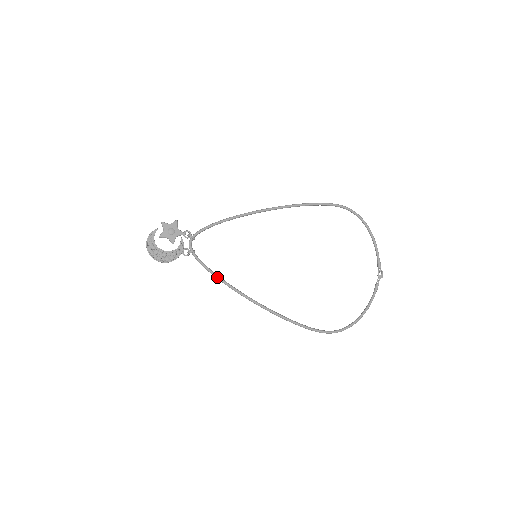
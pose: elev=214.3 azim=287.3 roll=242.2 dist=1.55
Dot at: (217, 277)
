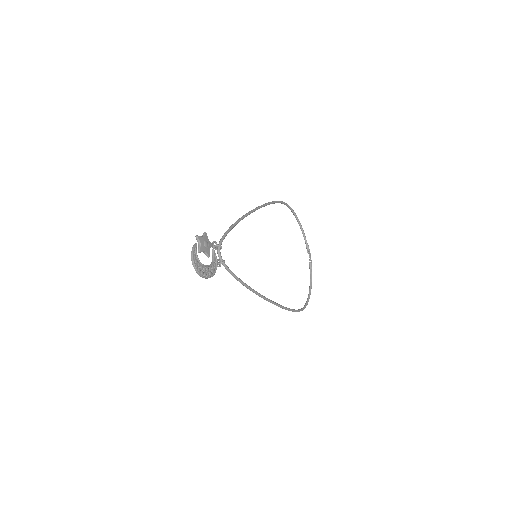
Dot at: (242, 282)
